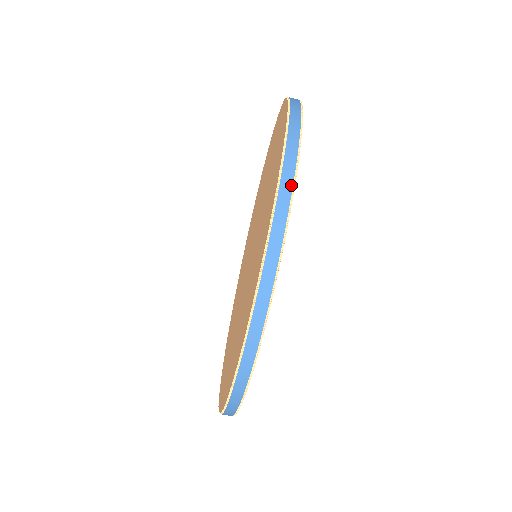
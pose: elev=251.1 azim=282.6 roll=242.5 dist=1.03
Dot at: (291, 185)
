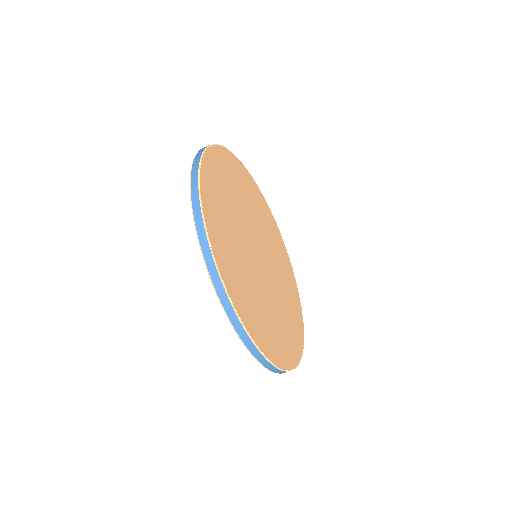
Dot at: (272, 366)
